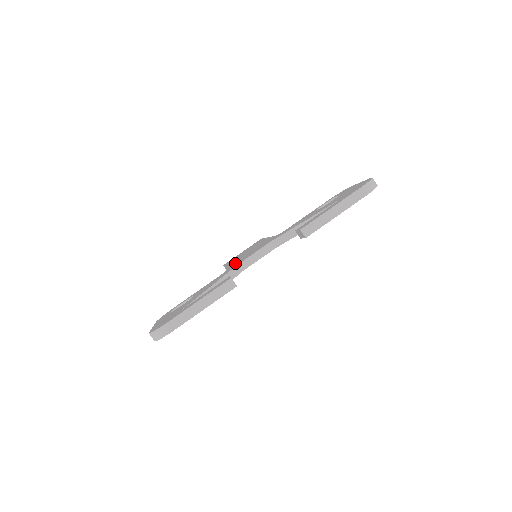
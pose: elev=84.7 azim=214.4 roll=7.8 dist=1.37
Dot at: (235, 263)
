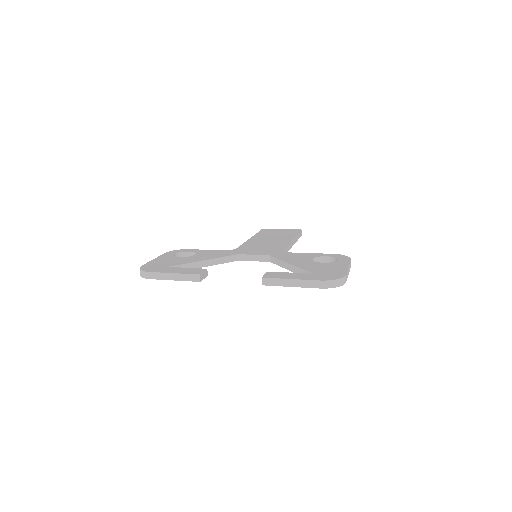
Dot at: (246, 247)
